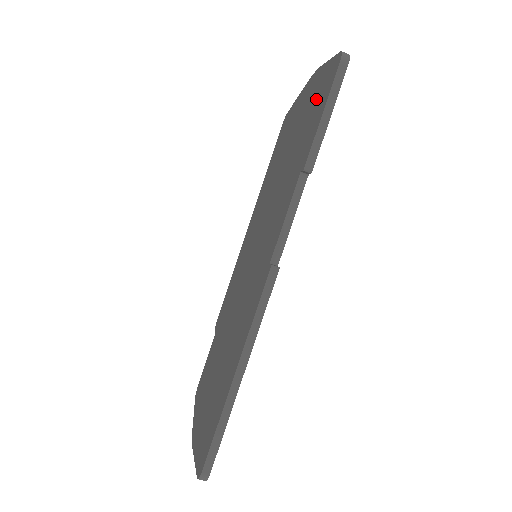
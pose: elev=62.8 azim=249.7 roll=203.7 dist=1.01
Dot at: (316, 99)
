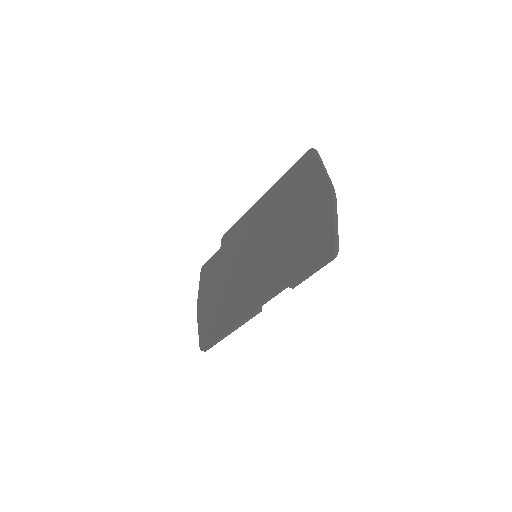
Dot at: (317, 239)
